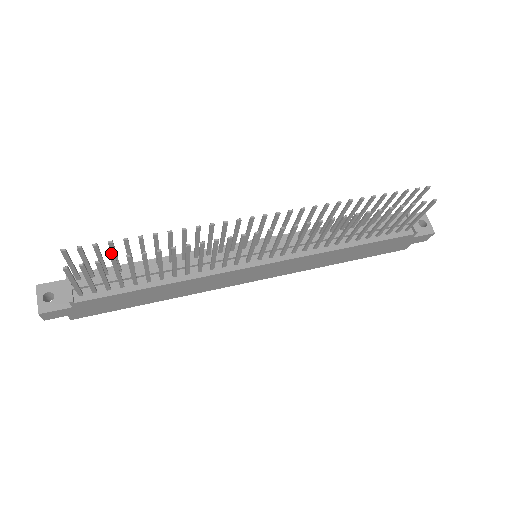
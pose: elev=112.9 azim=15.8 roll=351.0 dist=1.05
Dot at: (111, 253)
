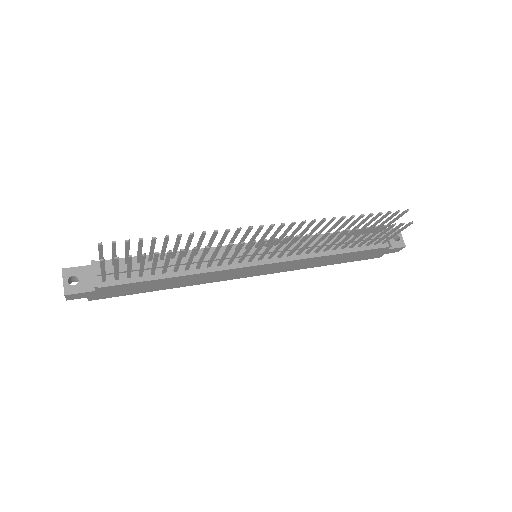
Dot at: (138, 248)
